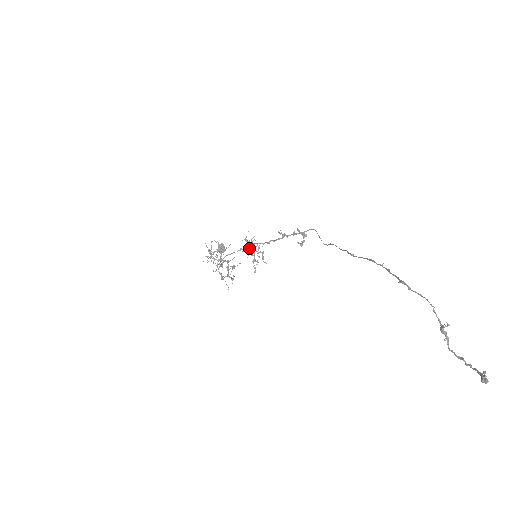
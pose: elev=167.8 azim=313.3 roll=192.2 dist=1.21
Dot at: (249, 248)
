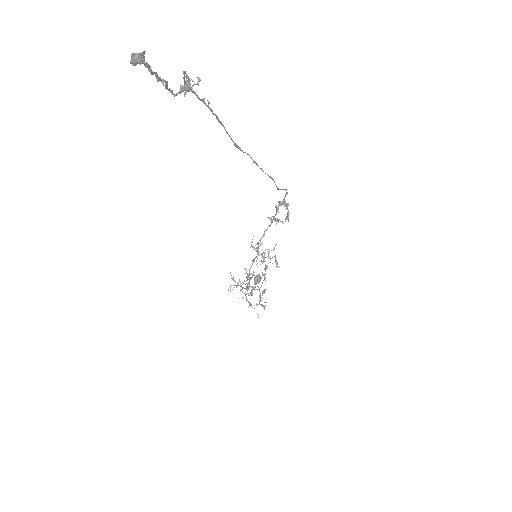
Dot at: (258, 255)
